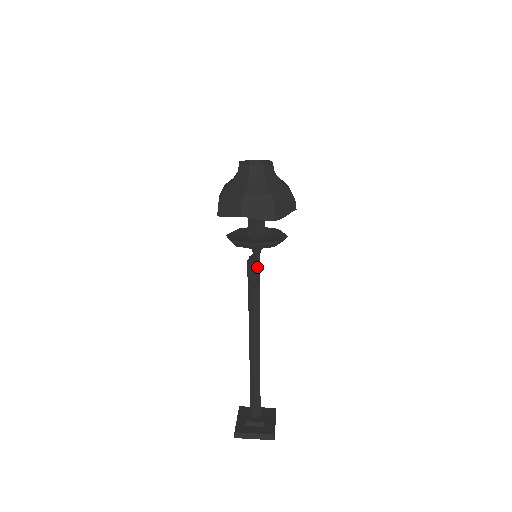
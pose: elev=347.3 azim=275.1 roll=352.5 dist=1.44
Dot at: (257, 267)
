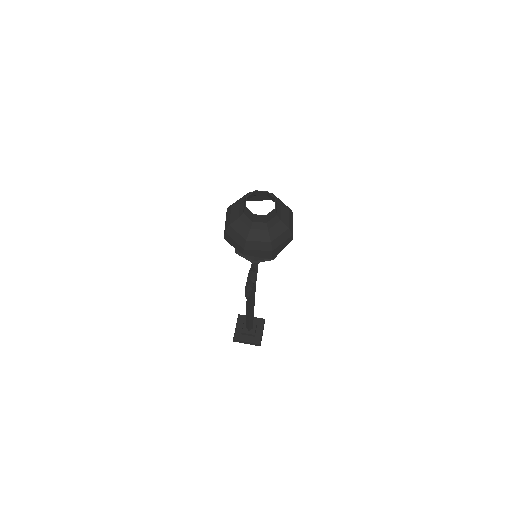
Dot at: (256, 264)
